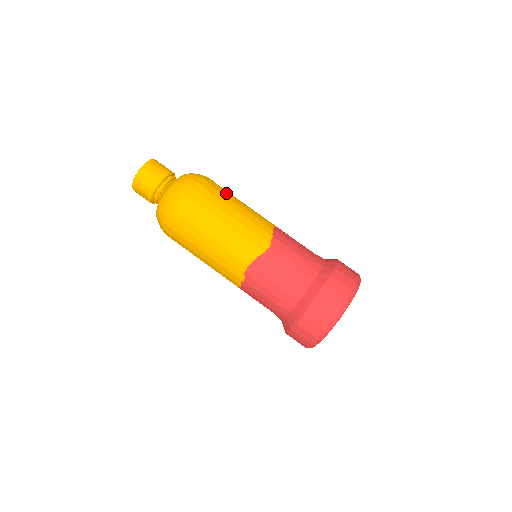
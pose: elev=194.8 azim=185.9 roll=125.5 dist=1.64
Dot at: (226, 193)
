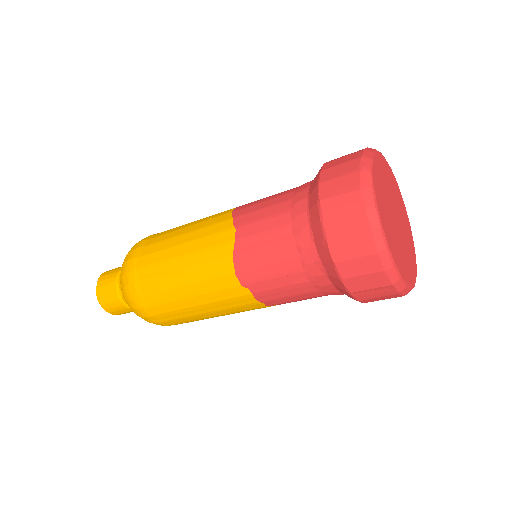
Dot at: (169, 230)
